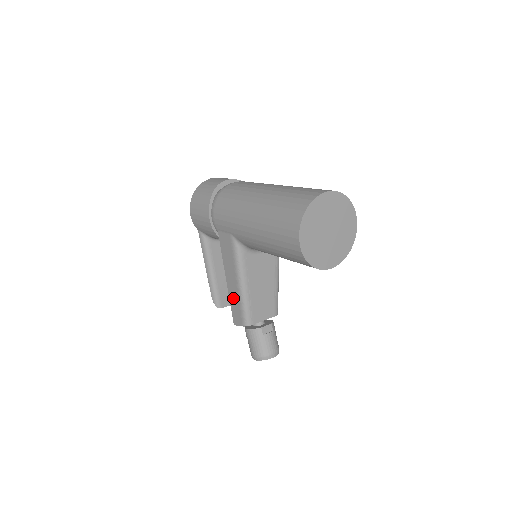
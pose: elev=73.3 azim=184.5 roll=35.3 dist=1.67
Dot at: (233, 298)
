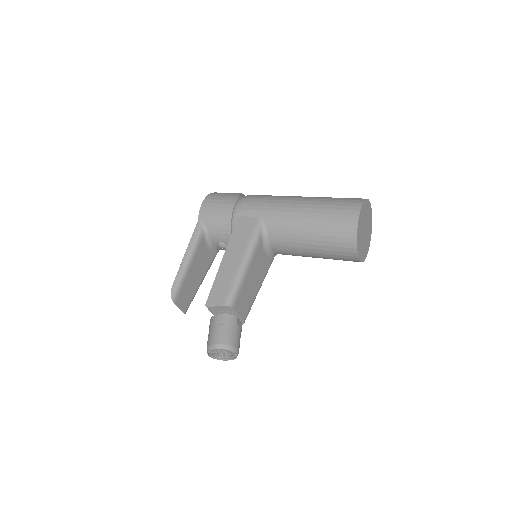
Dot at: (223, 277)
